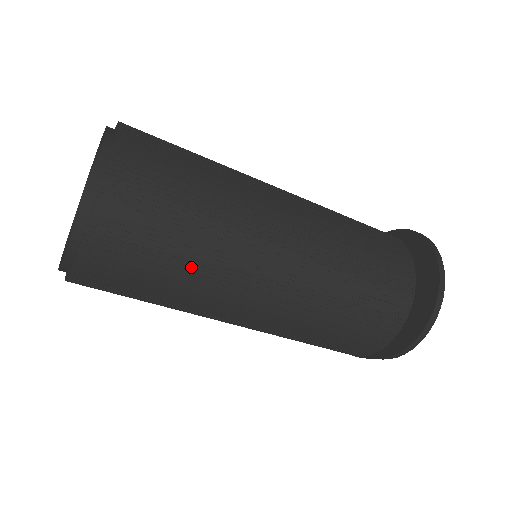
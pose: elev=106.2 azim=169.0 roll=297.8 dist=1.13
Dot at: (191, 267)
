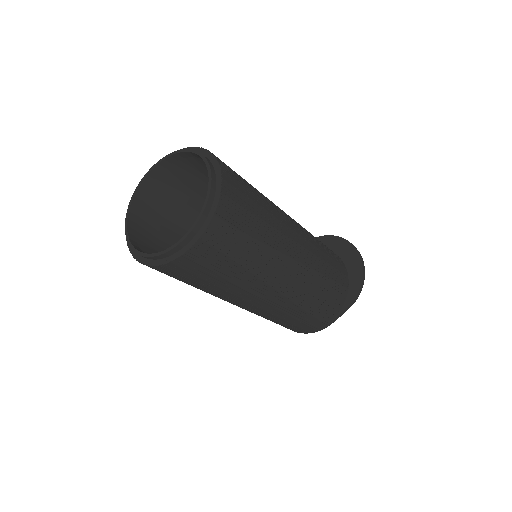
Dot at: (267, 223)
